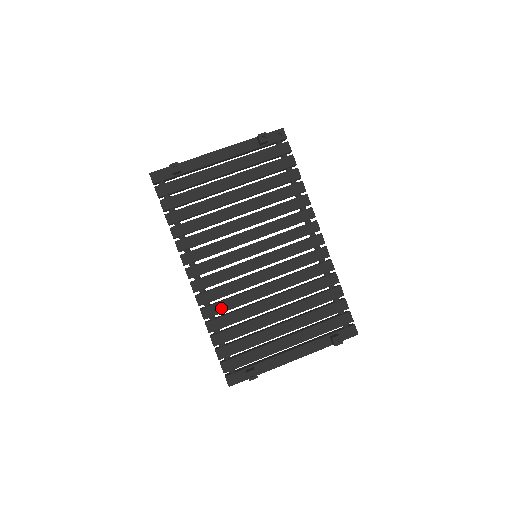
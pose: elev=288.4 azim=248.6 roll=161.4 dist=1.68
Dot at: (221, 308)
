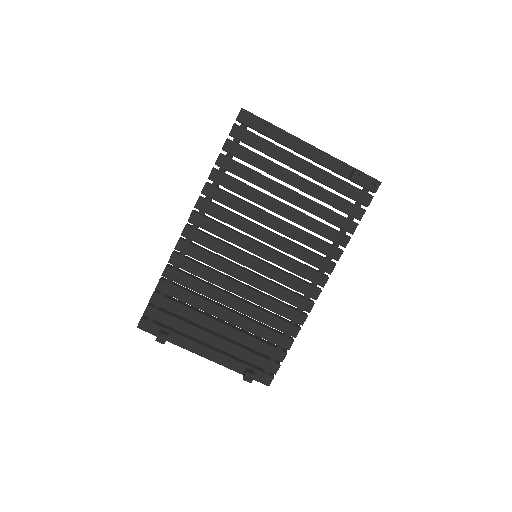
Dot at: (190, 267)
